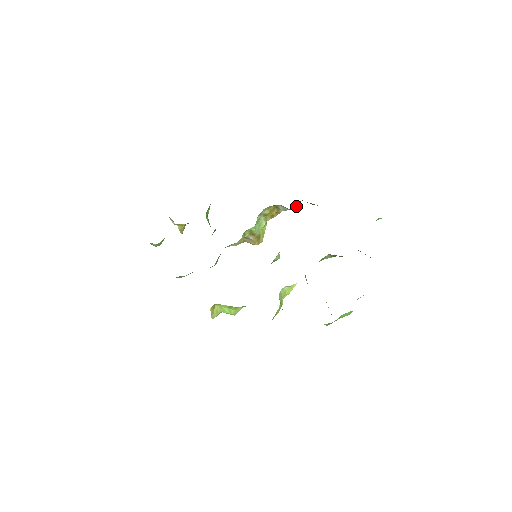
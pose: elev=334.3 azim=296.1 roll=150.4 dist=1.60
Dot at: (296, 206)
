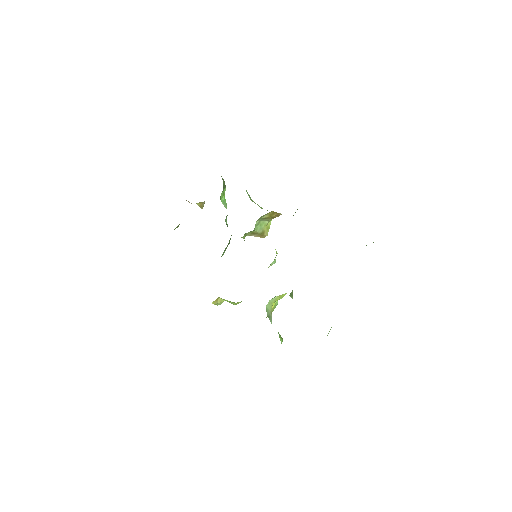
Dot at: occluded
